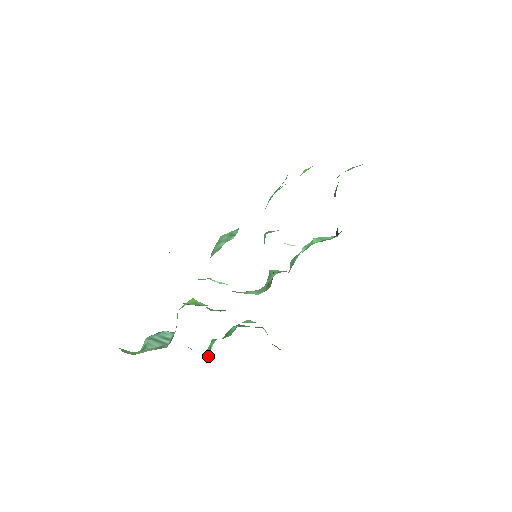
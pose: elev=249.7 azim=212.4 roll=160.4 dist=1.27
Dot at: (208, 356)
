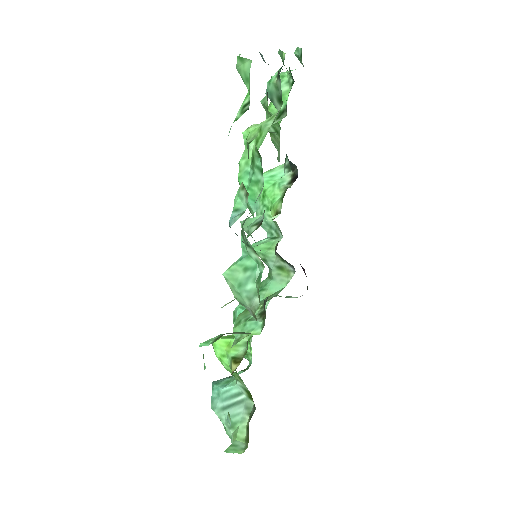
Dot at: (246, 358)
